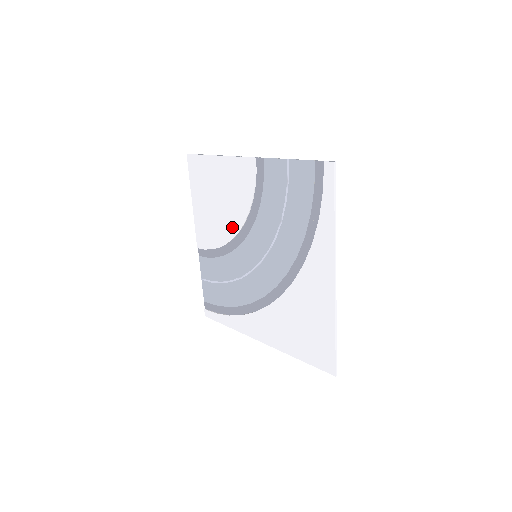
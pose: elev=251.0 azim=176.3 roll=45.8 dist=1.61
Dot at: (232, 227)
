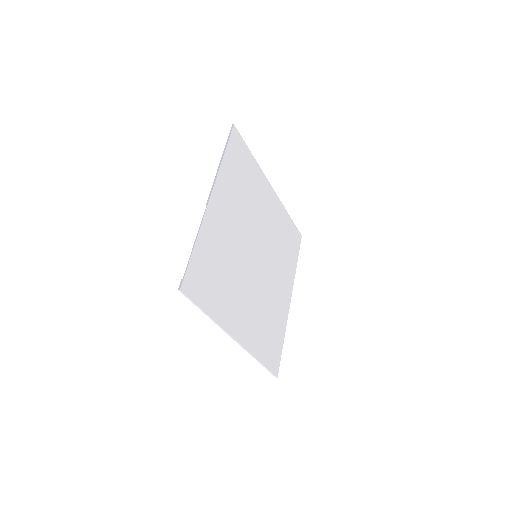
Dot at: (250, 218)
